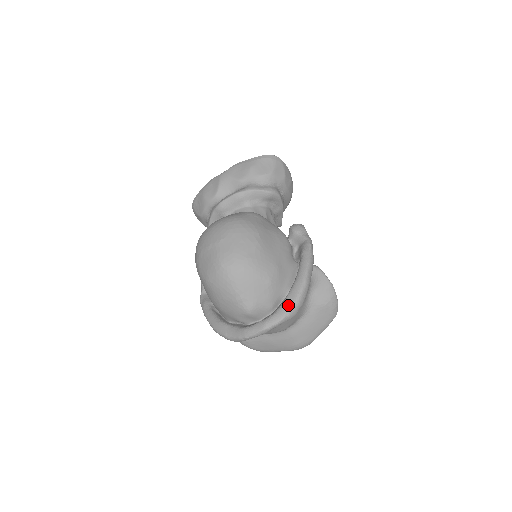
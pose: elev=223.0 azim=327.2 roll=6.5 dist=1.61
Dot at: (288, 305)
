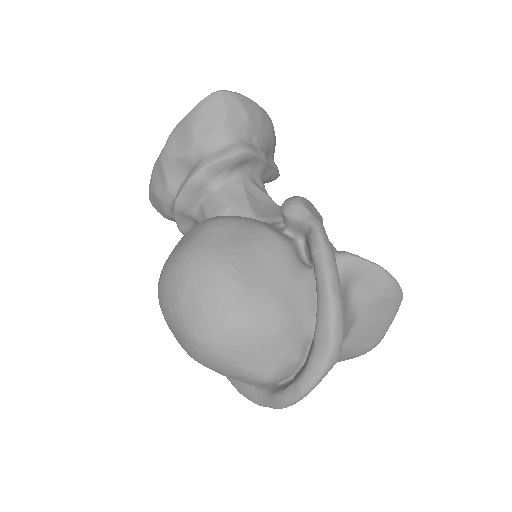
Dot at: (321, 352)
